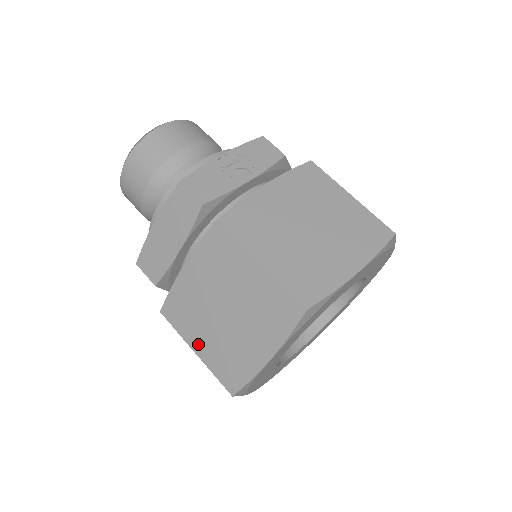
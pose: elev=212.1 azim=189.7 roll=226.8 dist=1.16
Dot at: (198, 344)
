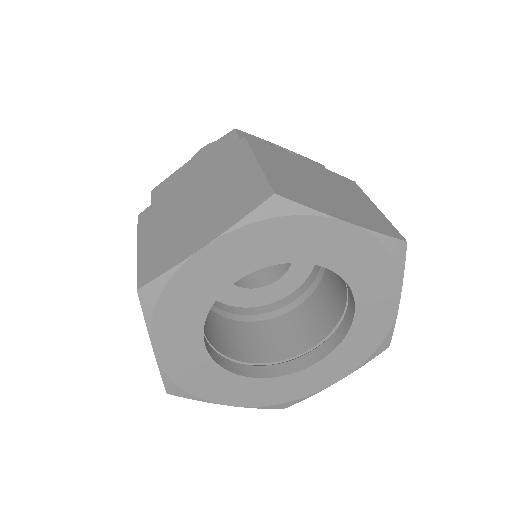
Dot at: (147, 239)
